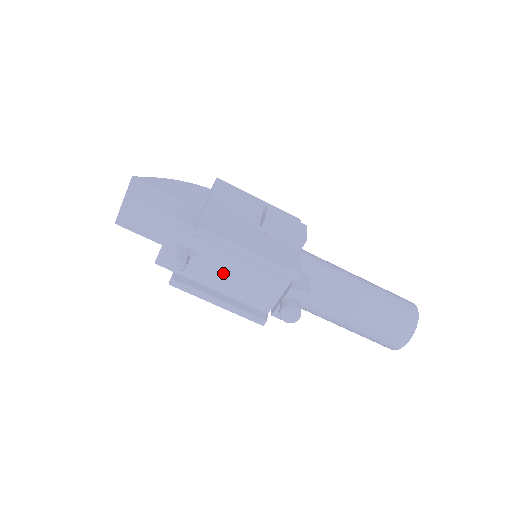
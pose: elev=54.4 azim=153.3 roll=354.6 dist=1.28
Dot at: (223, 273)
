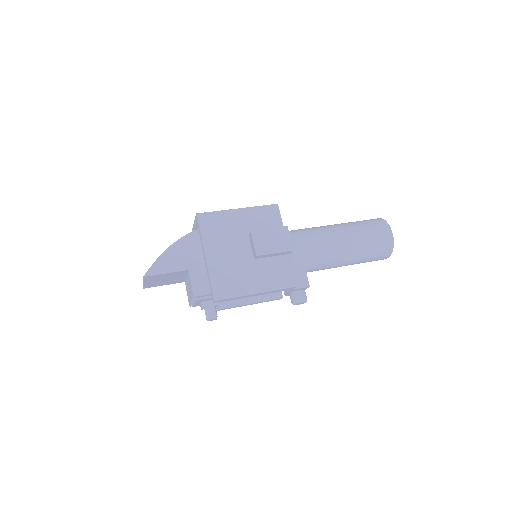
Dot at: occluded
